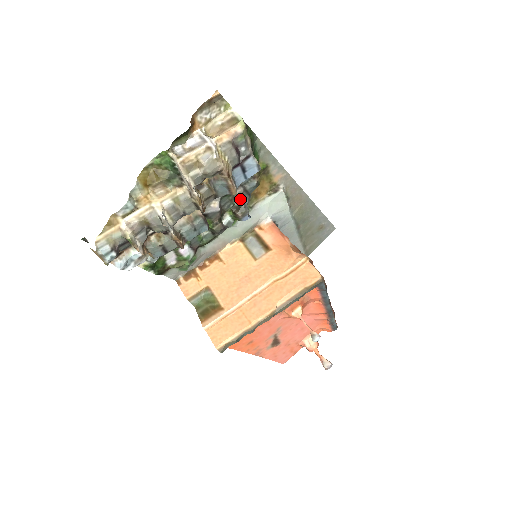
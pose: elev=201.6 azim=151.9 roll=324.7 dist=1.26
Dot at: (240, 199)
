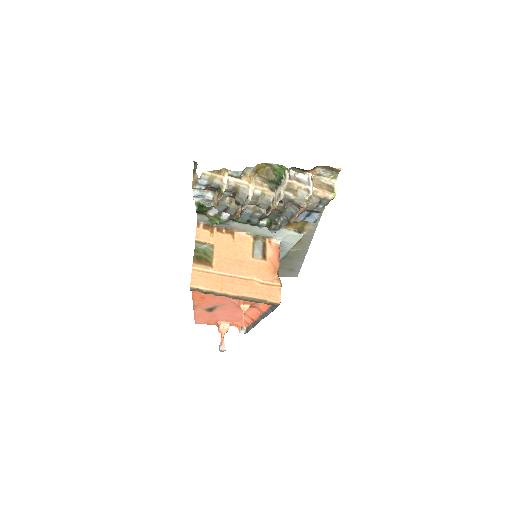
Dot at: (283, 220)
